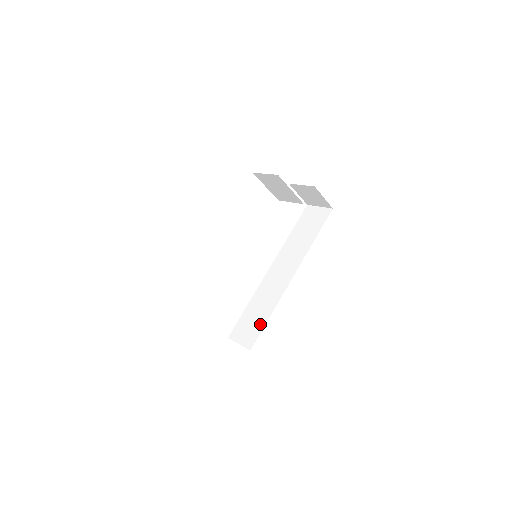
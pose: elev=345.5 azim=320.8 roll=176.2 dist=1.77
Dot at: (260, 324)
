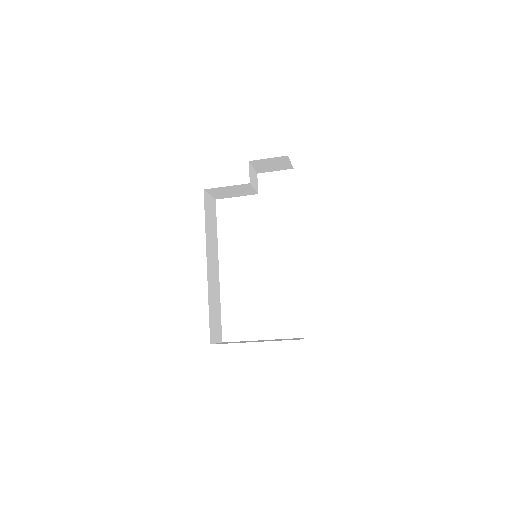
Dot at: occluded
